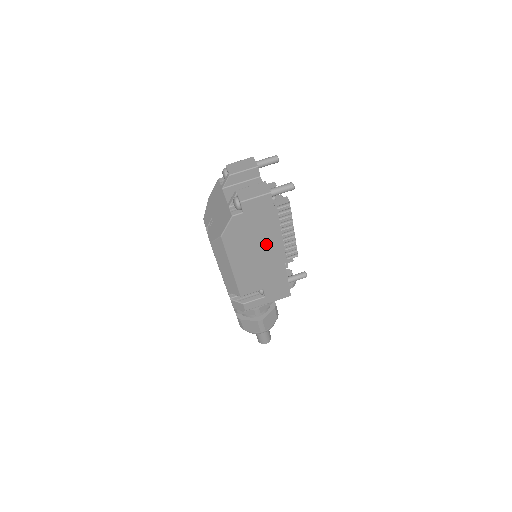
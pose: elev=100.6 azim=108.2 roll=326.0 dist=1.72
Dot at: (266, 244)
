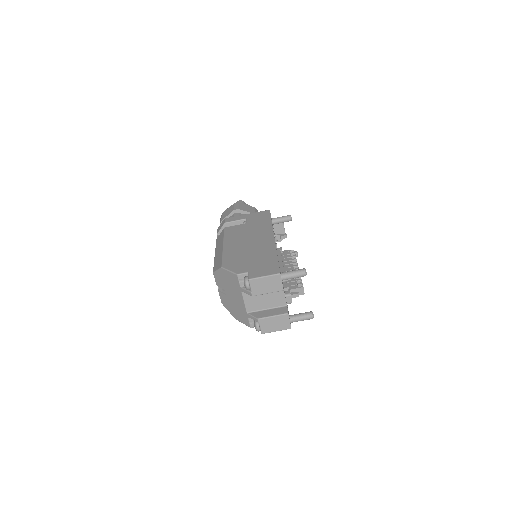
Dot at: occluded
